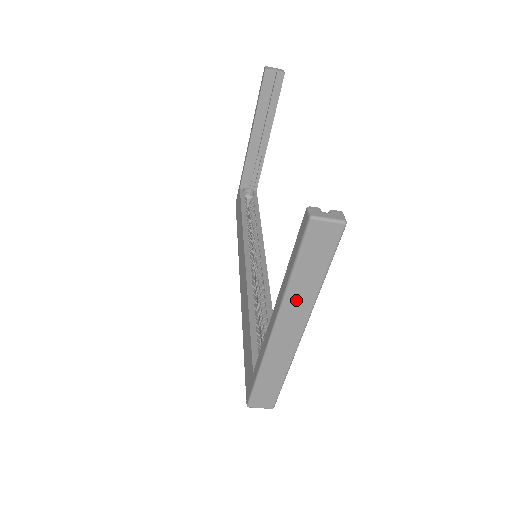
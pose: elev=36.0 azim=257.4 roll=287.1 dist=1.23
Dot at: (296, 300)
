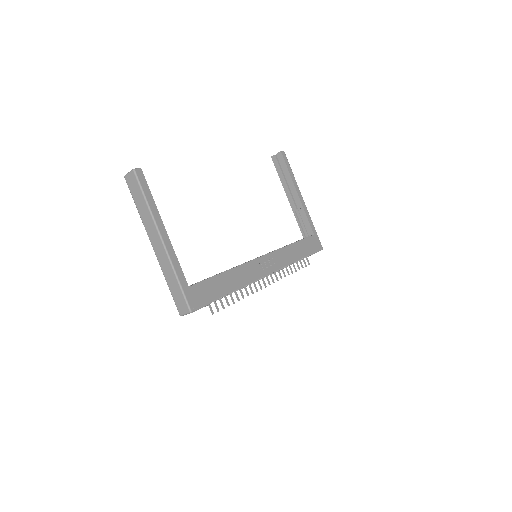
Dot at: (147, 222)
